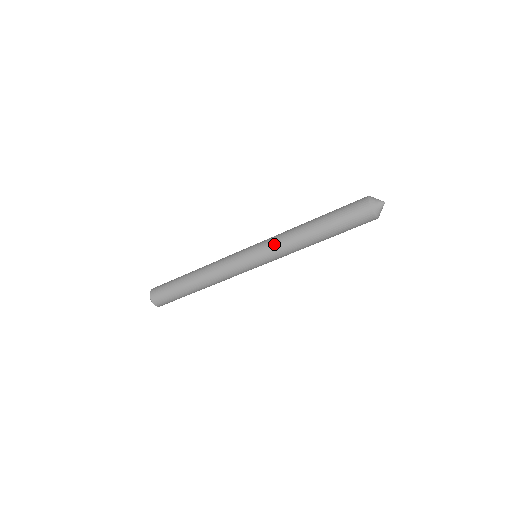
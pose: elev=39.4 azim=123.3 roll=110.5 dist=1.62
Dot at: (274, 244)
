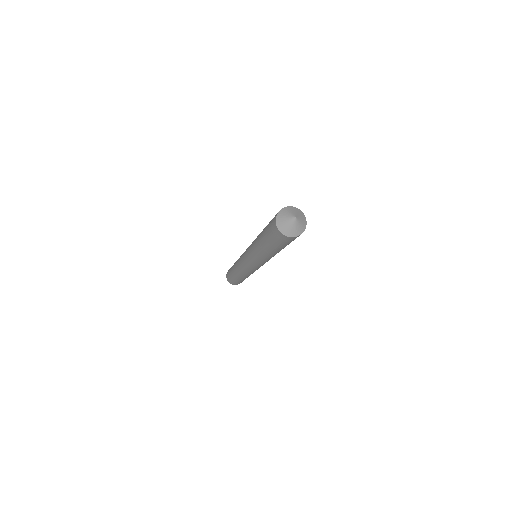
Dot at: occluded
